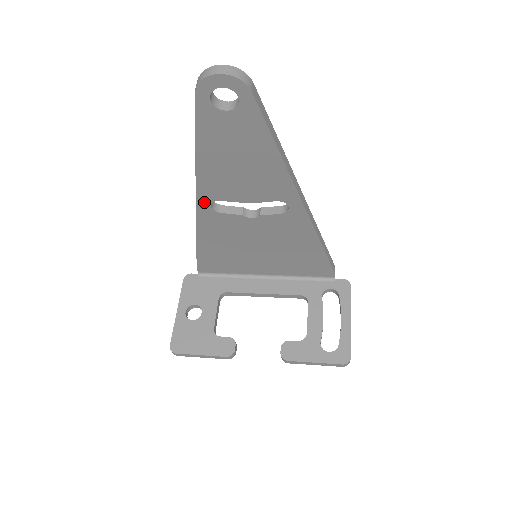
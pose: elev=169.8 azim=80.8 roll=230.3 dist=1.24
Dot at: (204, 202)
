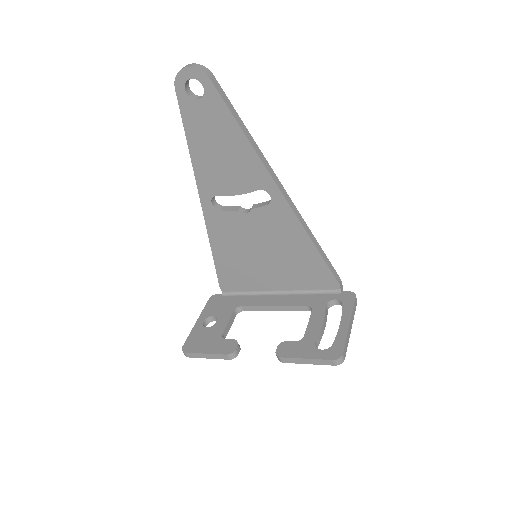
Dot at: (206, 199)
